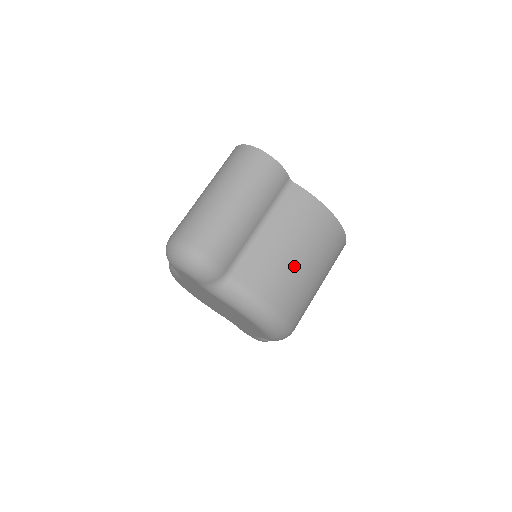
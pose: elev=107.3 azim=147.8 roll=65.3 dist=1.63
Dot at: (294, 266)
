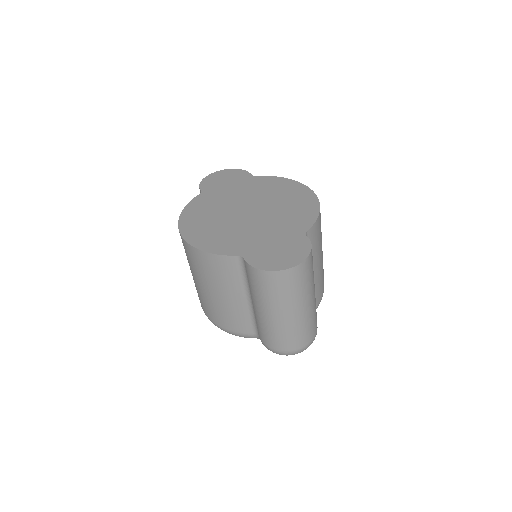
Dot at: occluded
